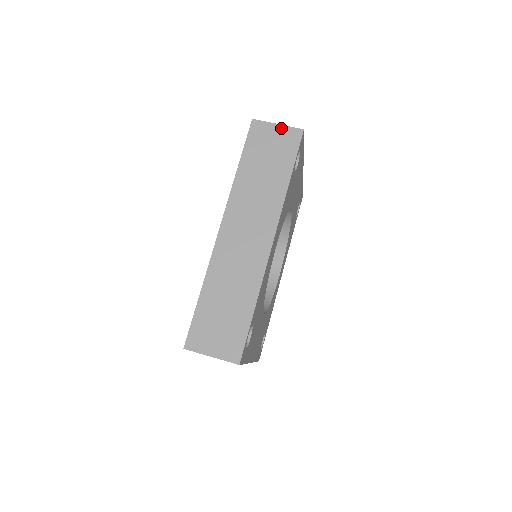
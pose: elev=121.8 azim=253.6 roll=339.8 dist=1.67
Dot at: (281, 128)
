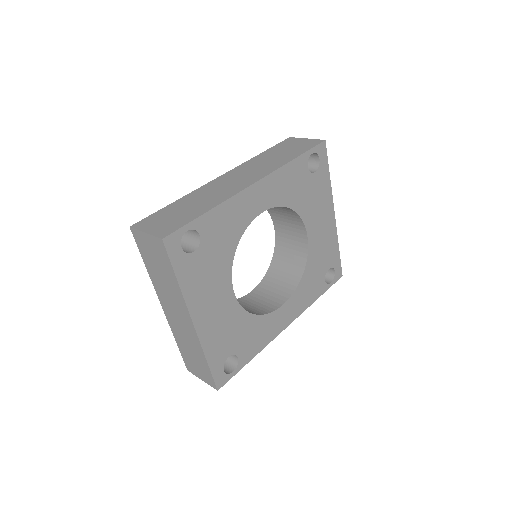
Dot at: (308, 140)
